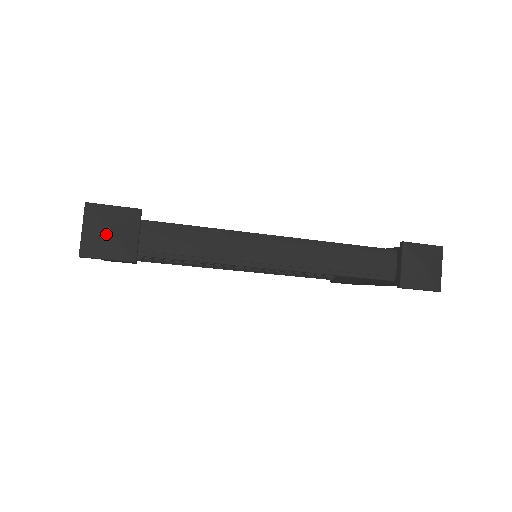
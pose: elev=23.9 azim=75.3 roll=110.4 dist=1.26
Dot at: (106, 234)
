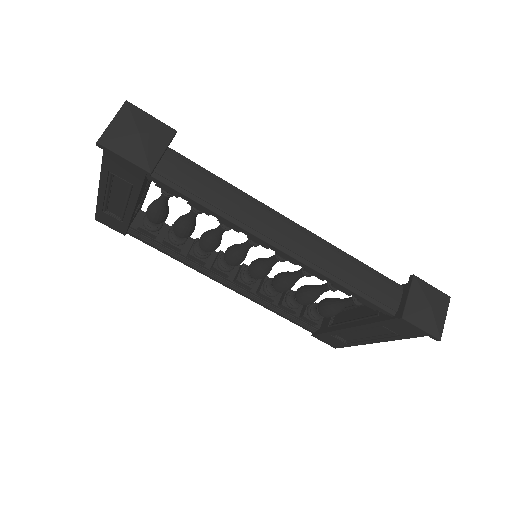
Dot at: (134, 133)
